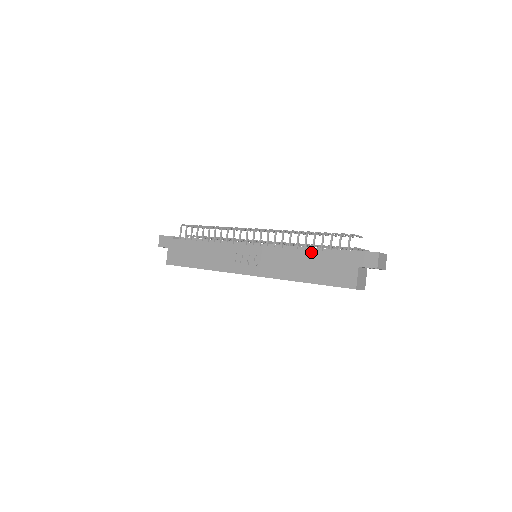
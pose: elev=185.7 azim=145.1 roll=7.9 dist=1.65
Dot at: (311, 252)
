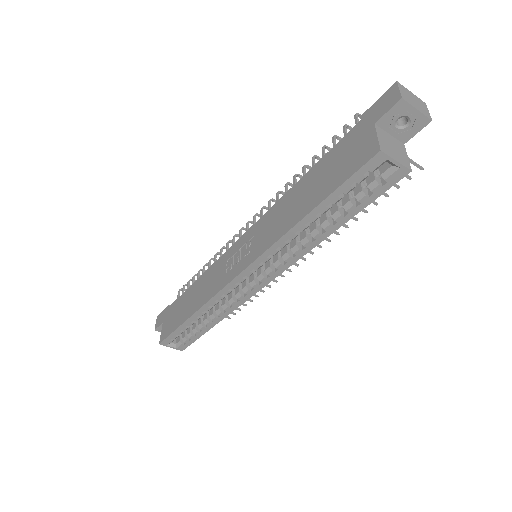
Dot at: (309, 173)
